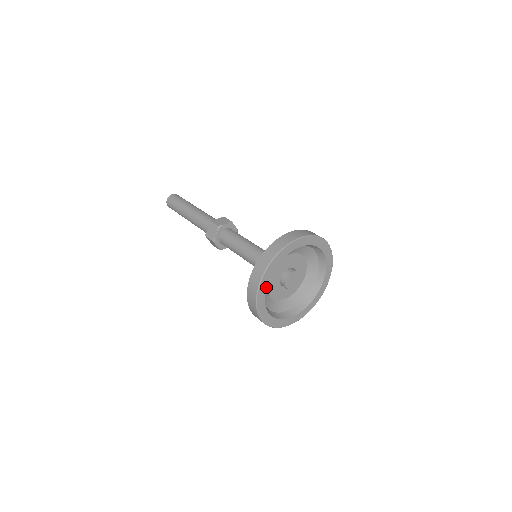
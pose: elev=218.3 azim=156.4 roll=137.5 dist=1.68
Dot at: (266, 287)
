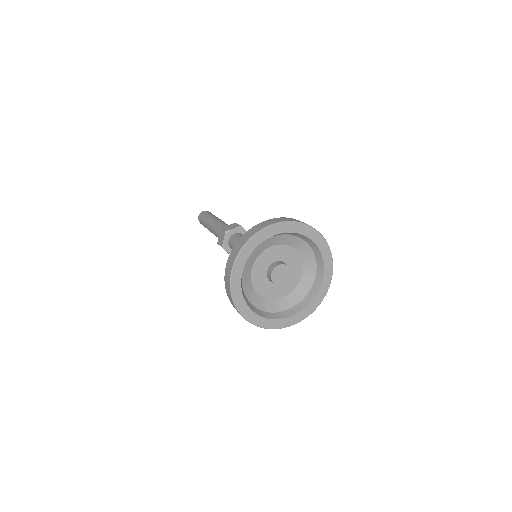
Dot at: (241, 280)
